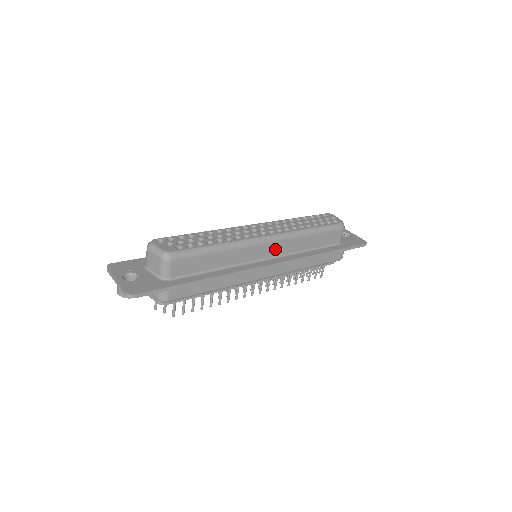
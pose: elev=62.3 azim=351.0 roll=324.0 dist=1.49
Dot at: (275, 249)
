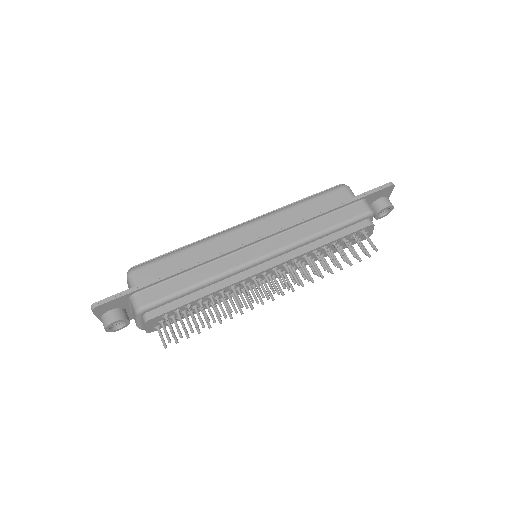
Dot at: (258, 231)
